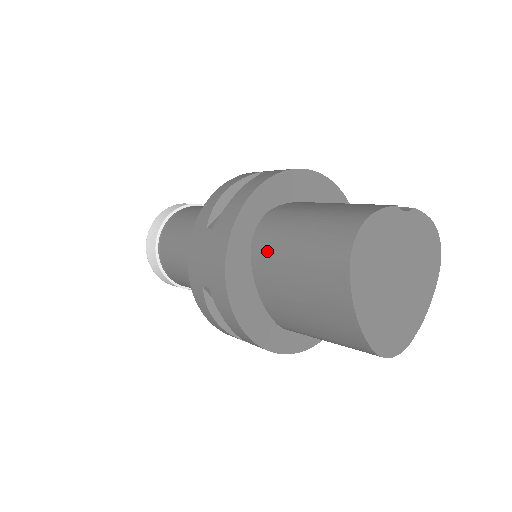
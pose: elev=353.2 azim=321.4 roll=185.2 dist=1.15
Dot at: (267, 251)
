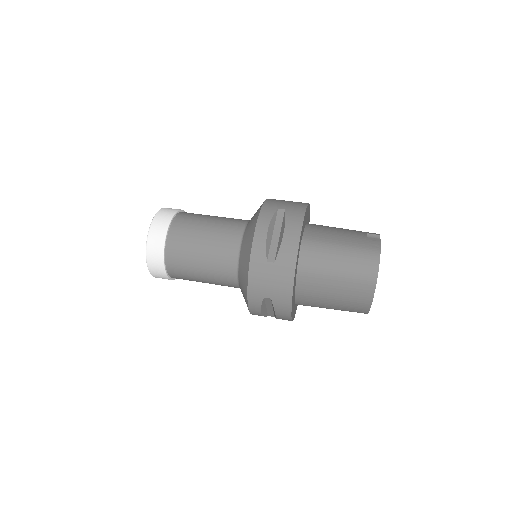
Dot at: (313, 272)
